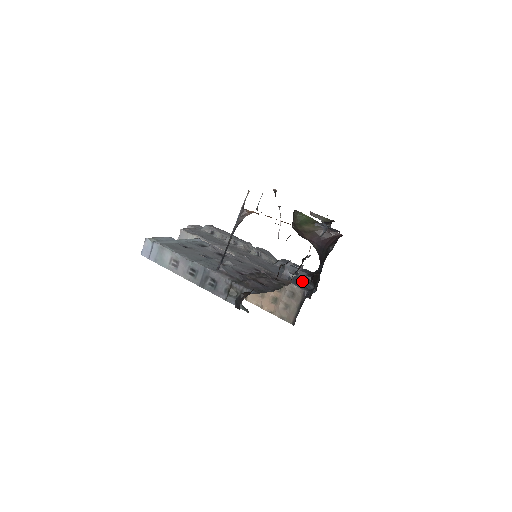
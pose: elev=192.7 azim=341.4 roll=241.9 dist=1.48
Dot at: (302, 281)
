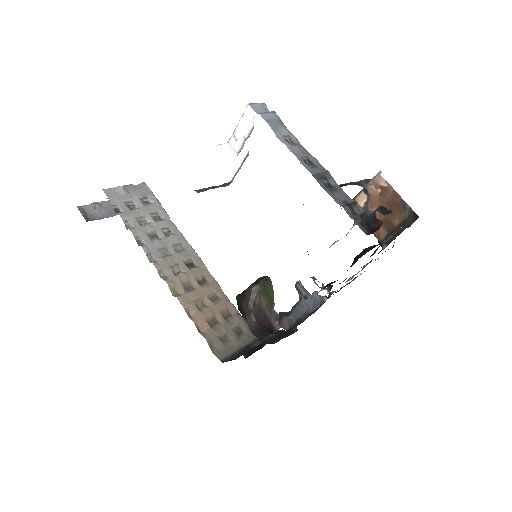
Dot at: occluded
